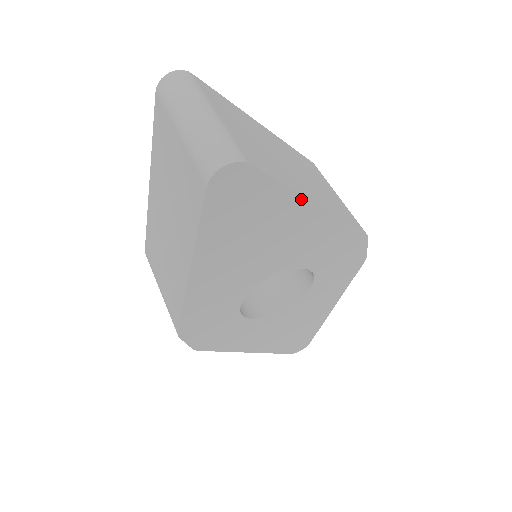
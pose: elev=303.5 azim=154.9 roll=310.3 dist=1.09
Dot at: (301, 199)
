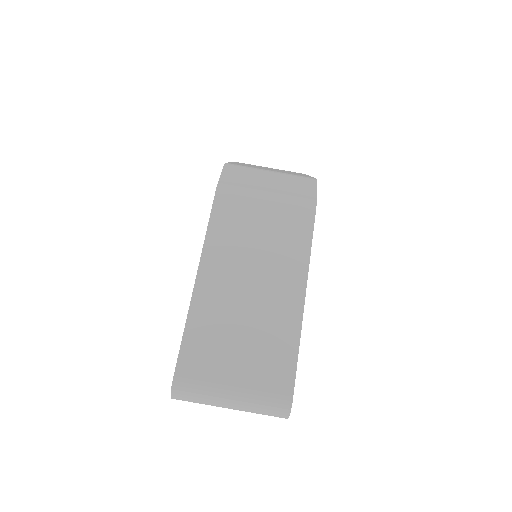
Dot at: occluded
